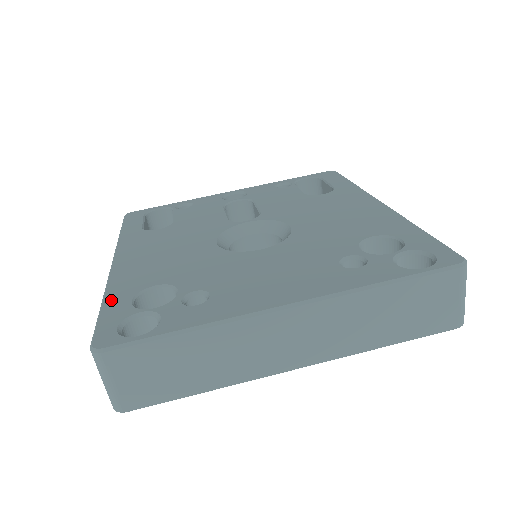
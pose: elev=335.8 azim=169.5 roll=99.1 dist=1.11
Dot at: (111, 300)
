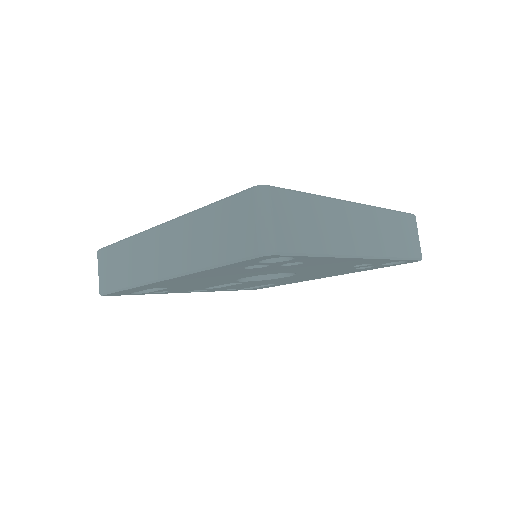
Dot at: occluded
